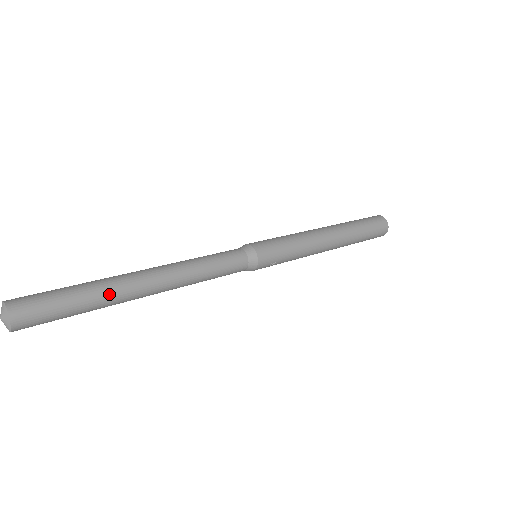
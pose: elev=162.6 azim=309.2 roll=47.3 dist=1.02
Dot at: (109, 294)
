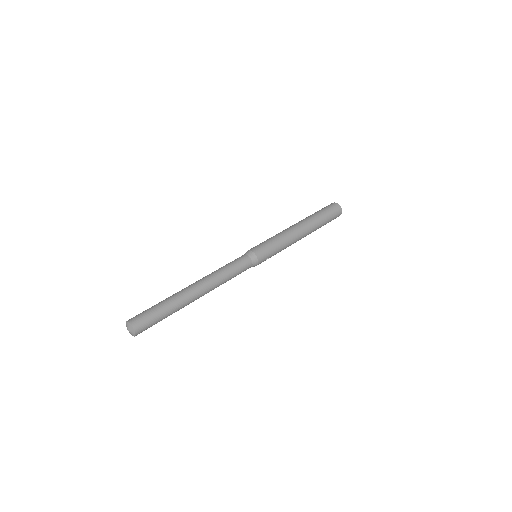
Dot at: (178, 303)
